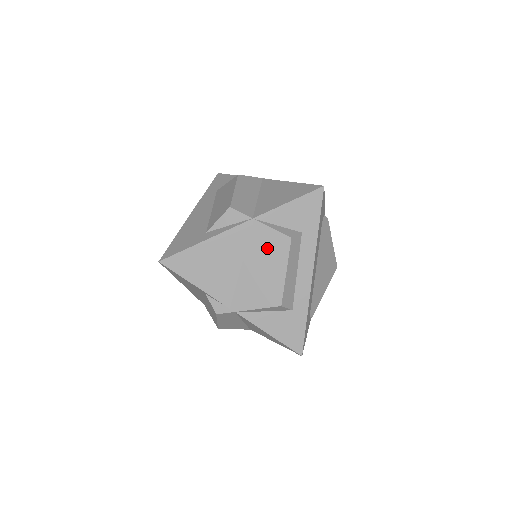
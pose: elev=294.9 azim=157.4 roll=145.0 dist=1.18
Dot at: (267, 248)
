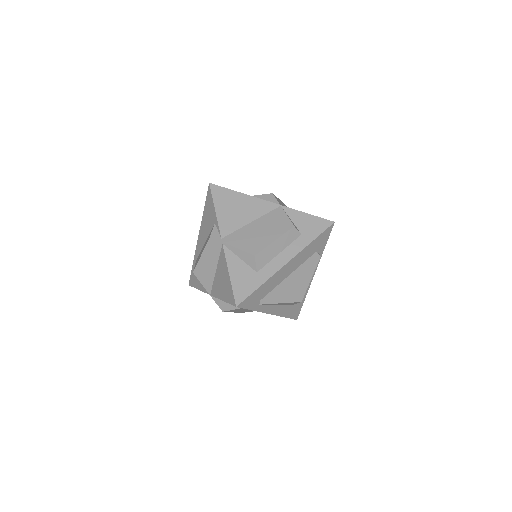
Dot at: (275, 223)
